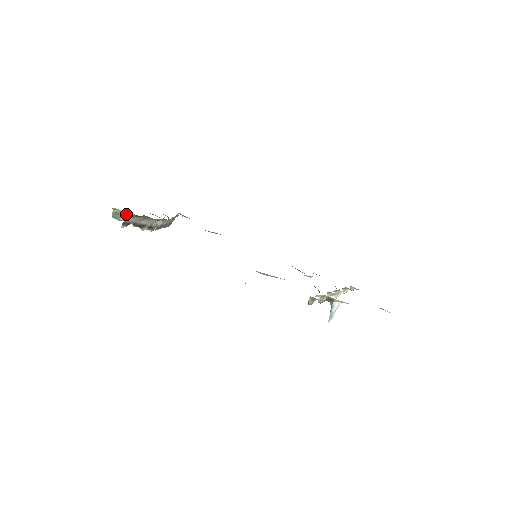
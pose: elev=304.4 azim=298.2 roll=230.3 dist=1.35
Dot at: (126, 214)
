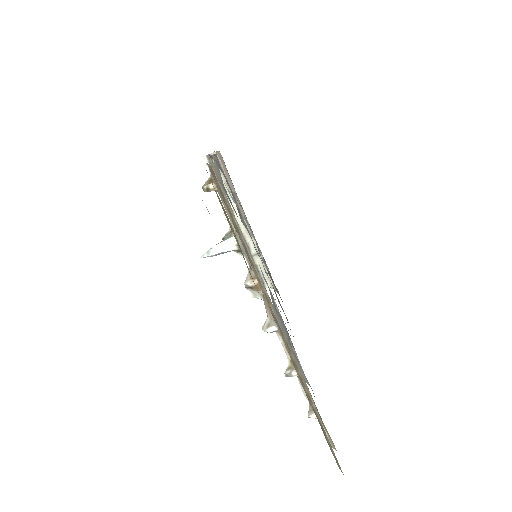
Dot at: occluded
